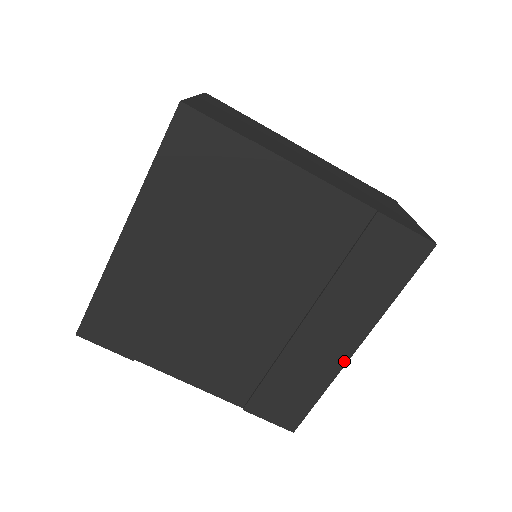
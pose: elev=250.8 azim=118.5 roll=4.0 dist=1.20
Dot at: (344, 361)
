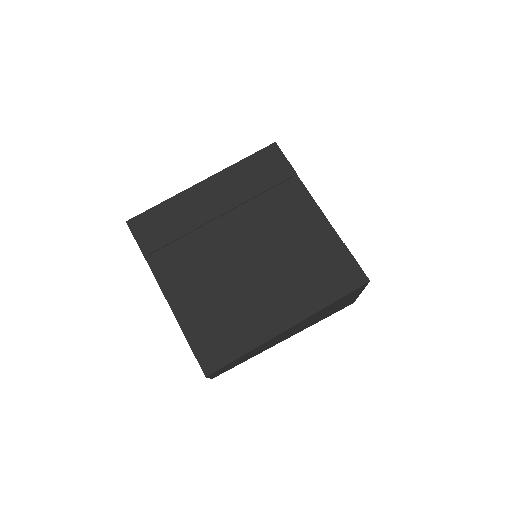
Dot at: (275, 333)
